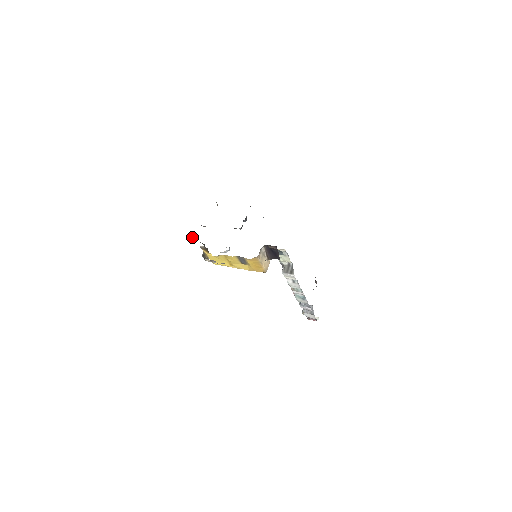
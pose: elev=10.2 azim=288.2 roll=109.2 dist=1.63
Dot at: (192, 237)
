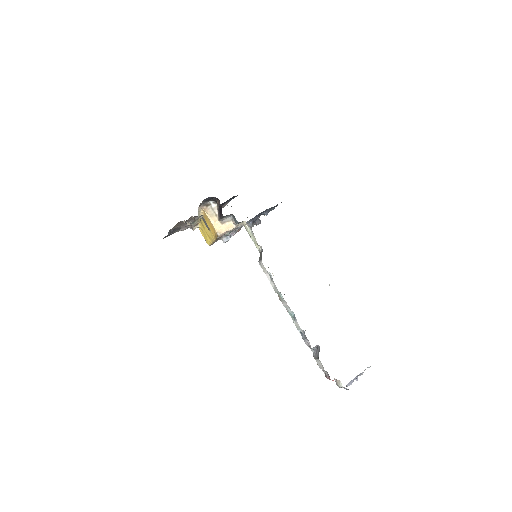
Dot at: occluded
